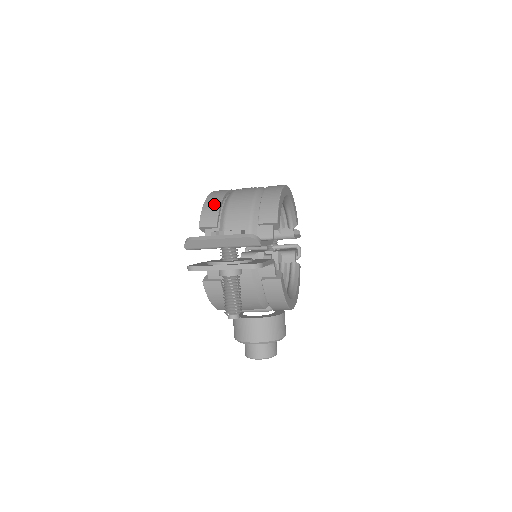
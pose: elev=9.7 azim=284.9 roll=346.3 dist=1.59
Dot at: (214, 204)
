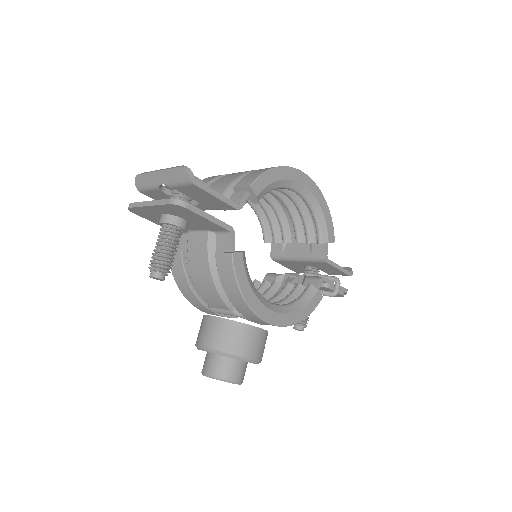
Dot at: (214, 177)
